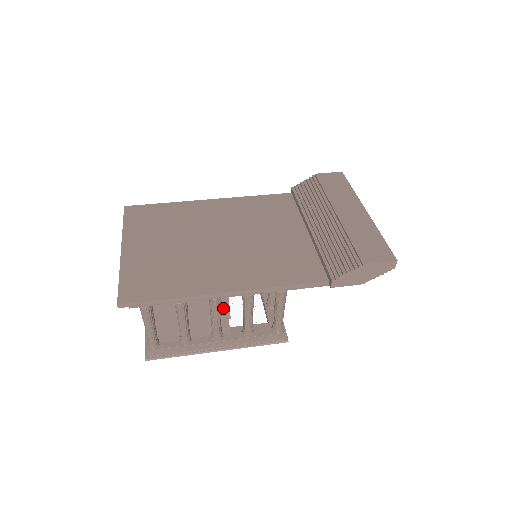
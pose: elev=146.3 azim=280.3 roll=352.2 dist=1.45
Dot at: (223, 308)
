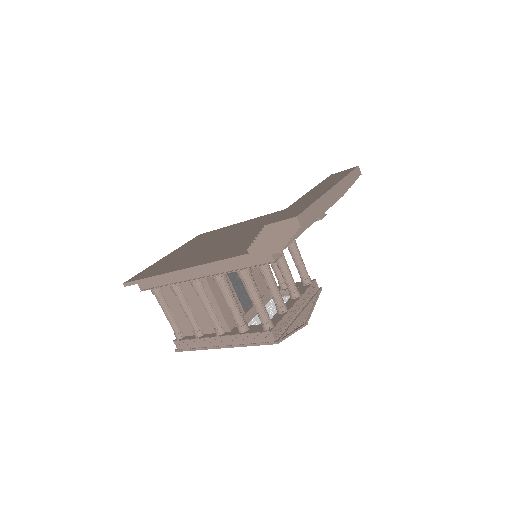
Dot at: (211, 299)
